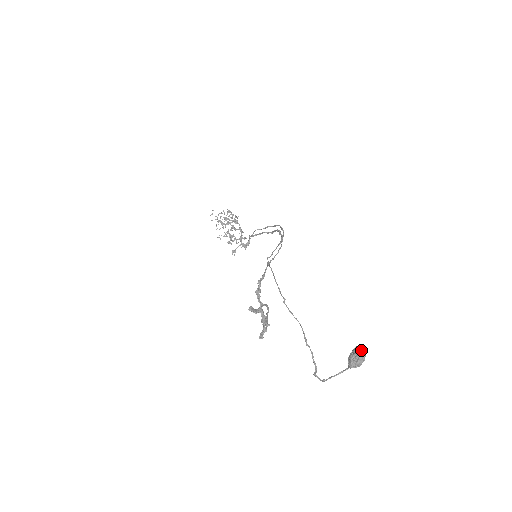
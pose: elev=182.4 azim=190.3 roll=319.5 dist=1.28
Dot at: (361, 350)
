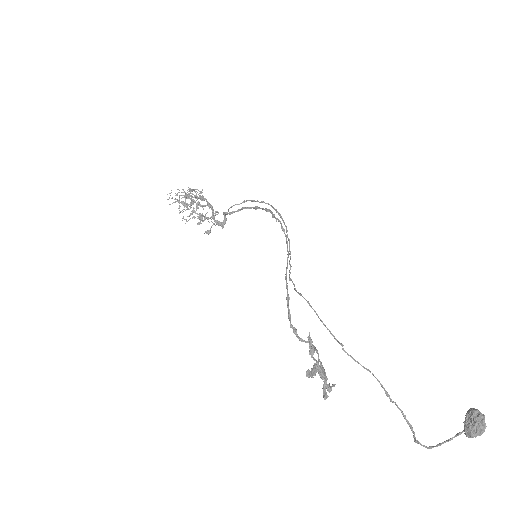
Dot at: (480, 417)
